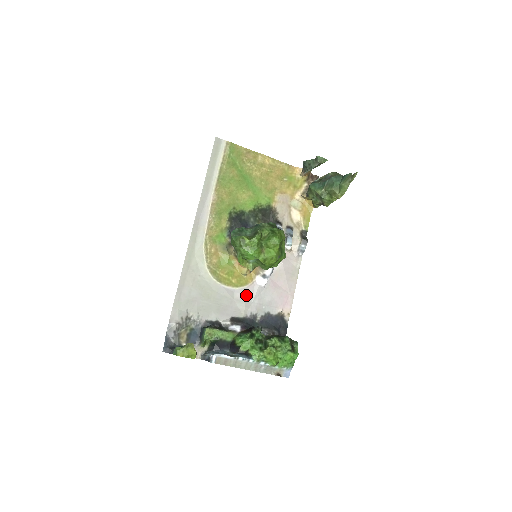
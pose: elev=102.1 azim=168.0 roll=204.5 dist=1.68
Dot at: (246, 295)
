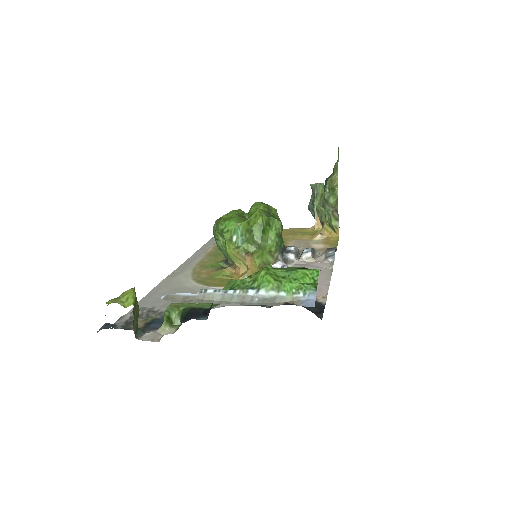
Dot at: occluded
